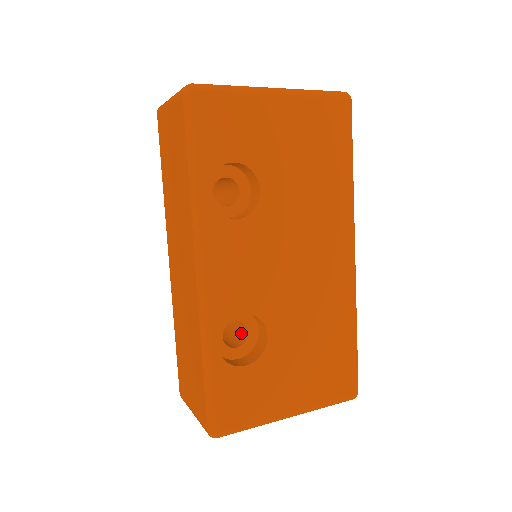
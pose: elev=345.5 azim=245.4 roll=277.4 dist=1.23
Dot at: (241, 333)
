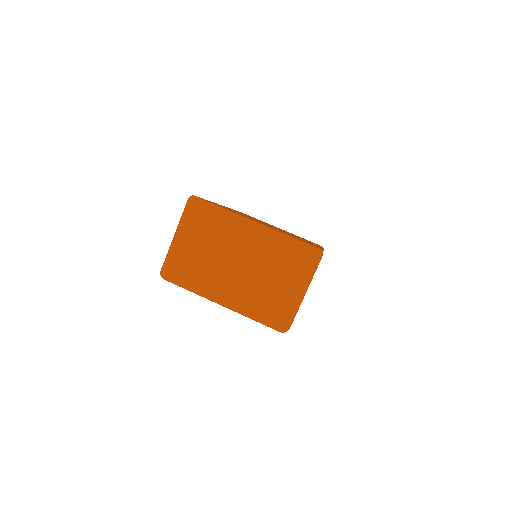
Dot at: occluded
